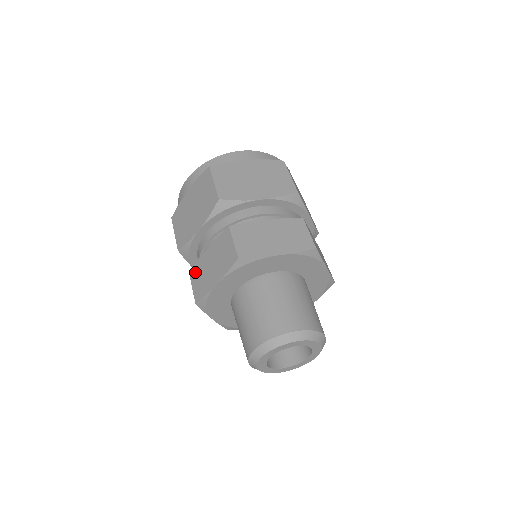
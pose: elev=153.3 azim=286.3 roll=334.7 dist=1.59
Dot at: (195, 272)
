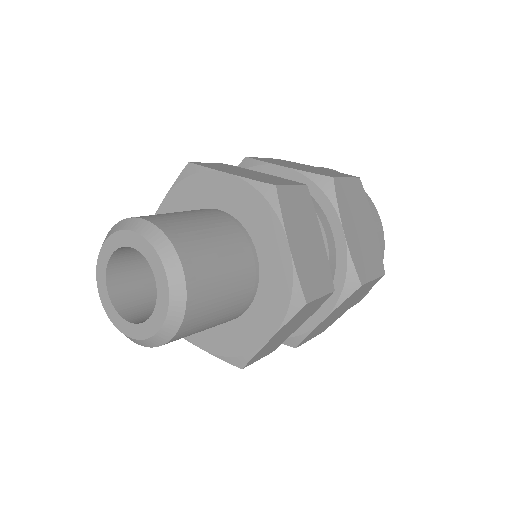
Dot at: occluded
